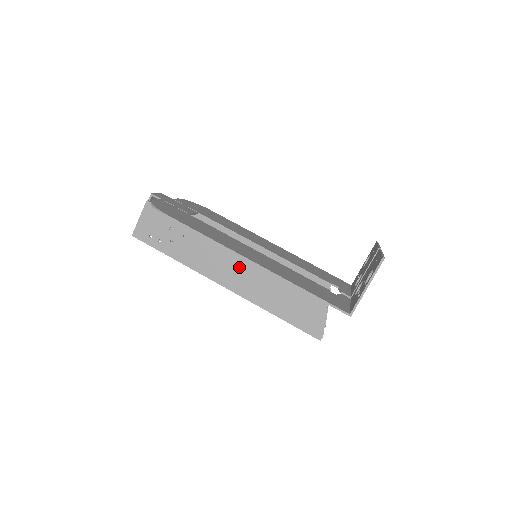
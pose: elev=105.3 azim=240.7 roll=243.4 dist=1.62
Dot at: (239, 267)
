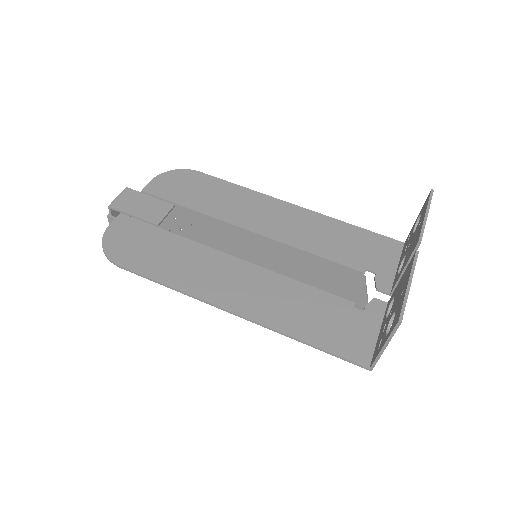
Dot at: occluded
